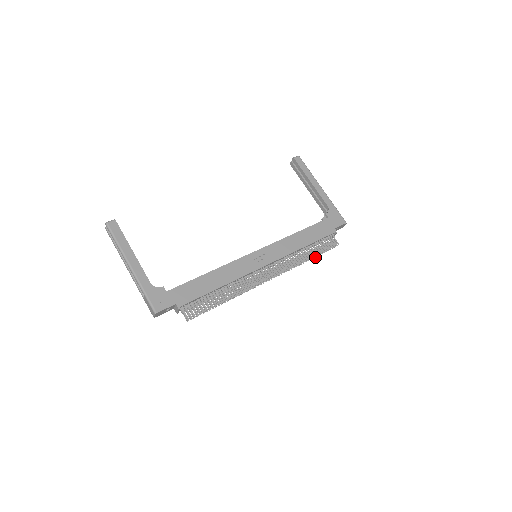
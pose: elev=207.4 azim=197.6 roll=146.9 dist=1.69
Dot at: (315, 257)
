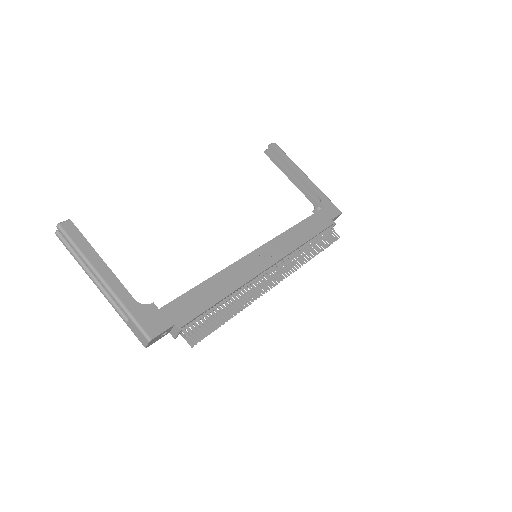
Dot at: occluded
